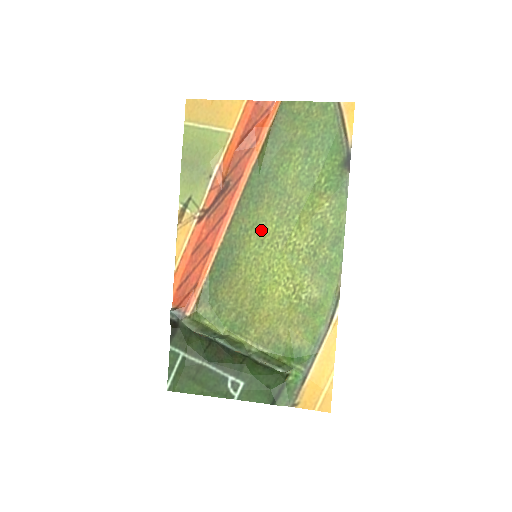
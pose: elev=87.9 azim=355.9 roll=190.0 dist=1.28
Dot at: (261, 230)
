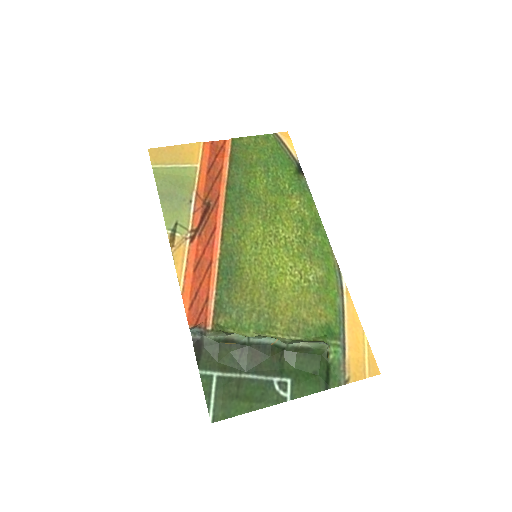
Dot at: (252, 234)
